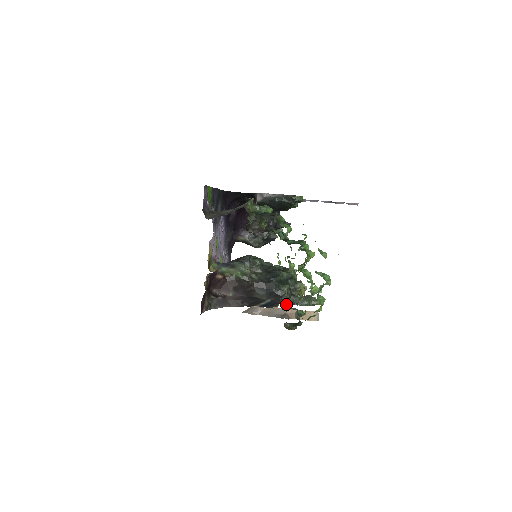
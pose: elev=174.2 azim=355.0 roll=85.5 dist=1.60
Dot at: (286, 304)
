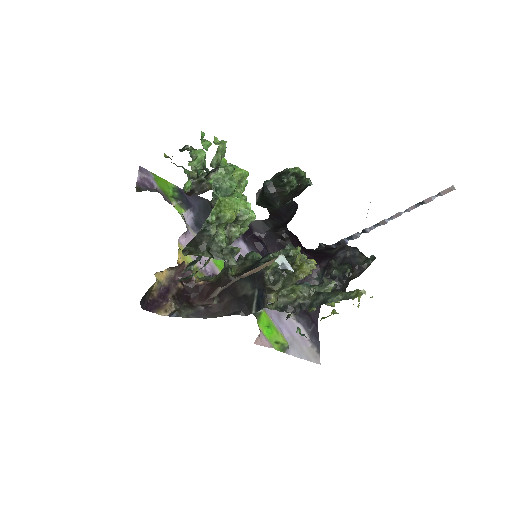
Dot at: (306, 308)
